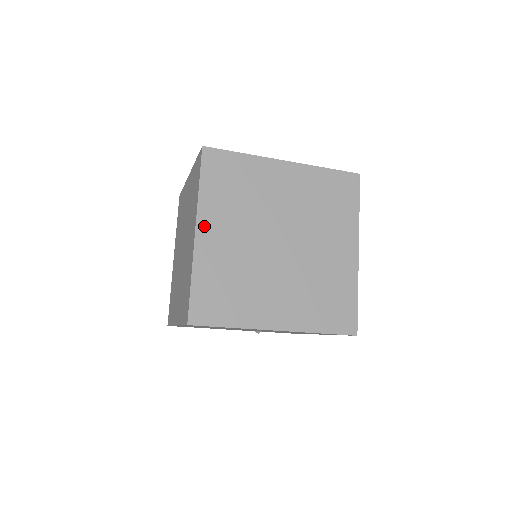
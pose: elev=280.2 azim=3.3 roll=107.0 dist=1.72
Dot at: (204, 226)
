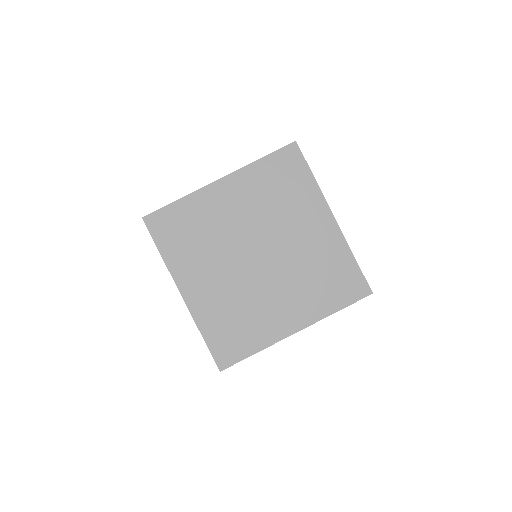
Dot at: (229, 183)
